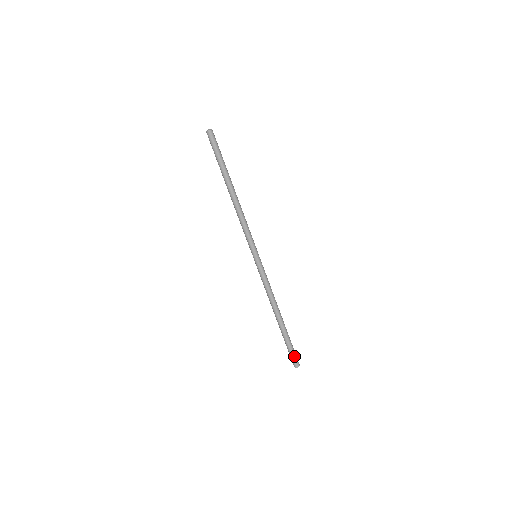
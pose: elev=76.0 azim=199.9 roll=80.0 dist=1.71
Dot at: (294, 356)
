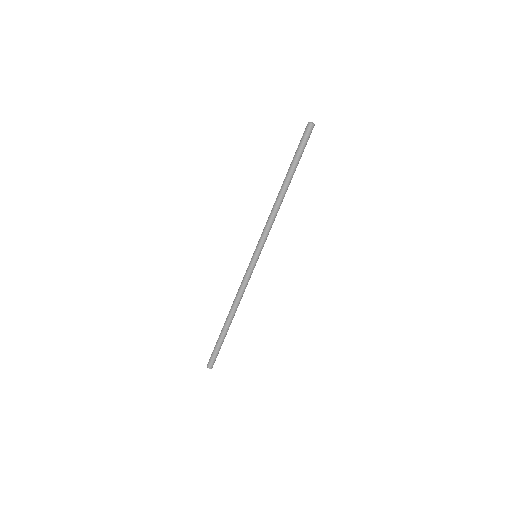
Dot at: (216, 357)
